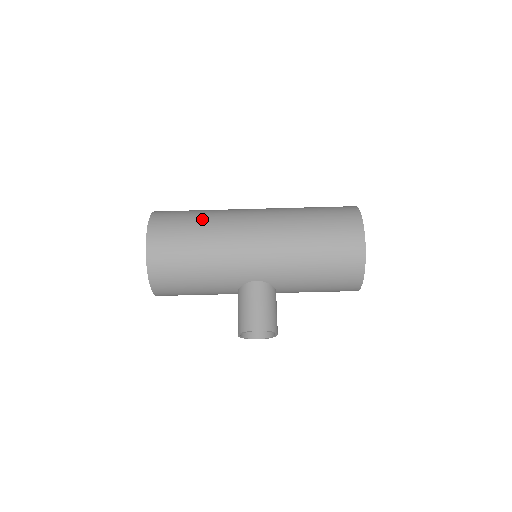
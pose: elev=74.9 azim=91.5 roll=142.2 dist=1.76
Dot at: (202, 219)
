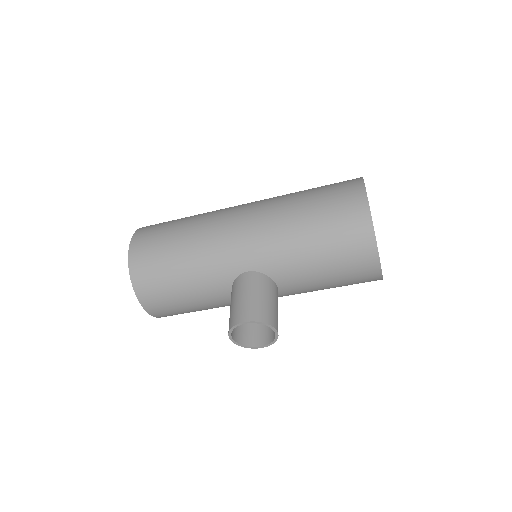
Dot at: (188, 218)
